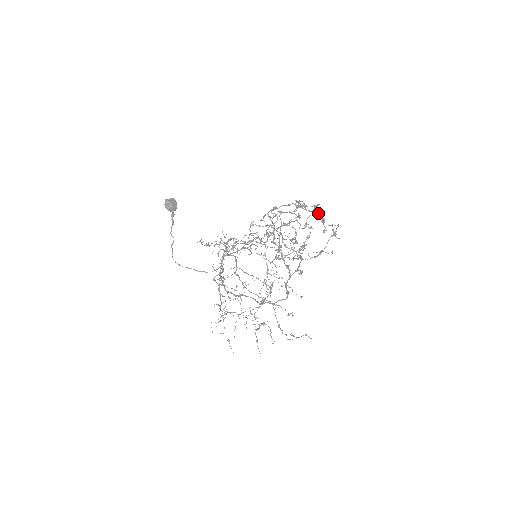
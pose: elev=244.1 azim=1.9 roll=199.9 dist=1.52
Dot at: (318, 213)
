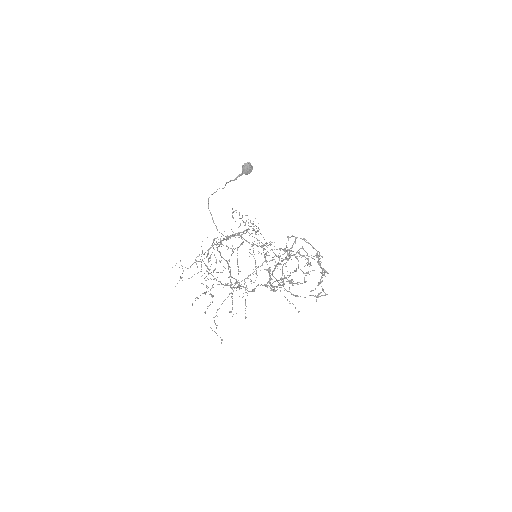
Dot at: (323, 274)
